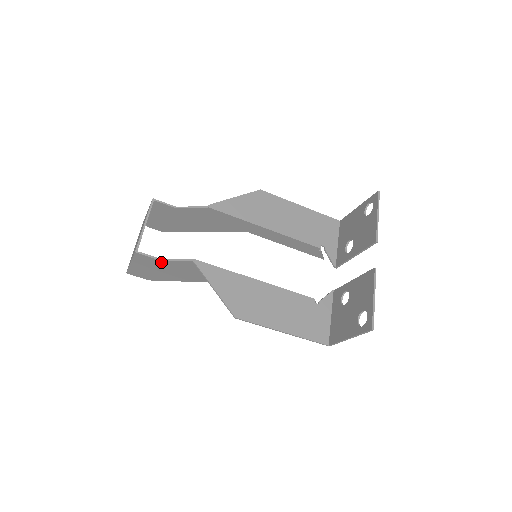
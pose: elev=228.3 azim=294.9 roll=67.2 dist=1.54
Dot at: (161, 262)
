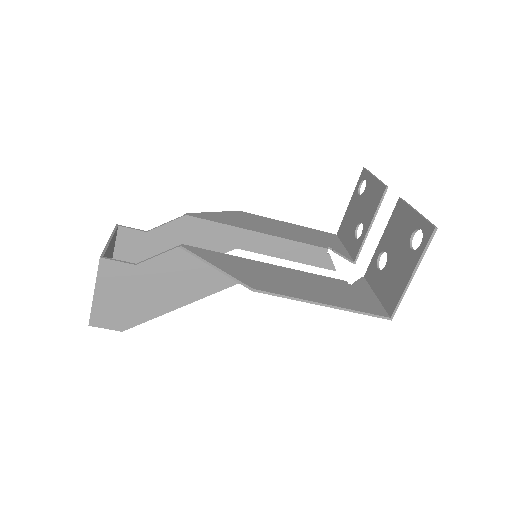
Dot at: (136, 270)
